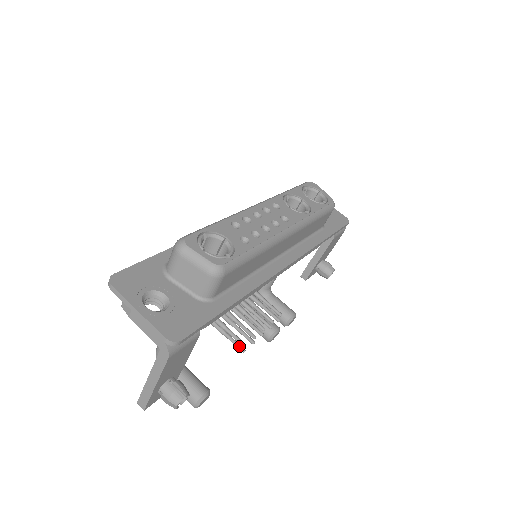
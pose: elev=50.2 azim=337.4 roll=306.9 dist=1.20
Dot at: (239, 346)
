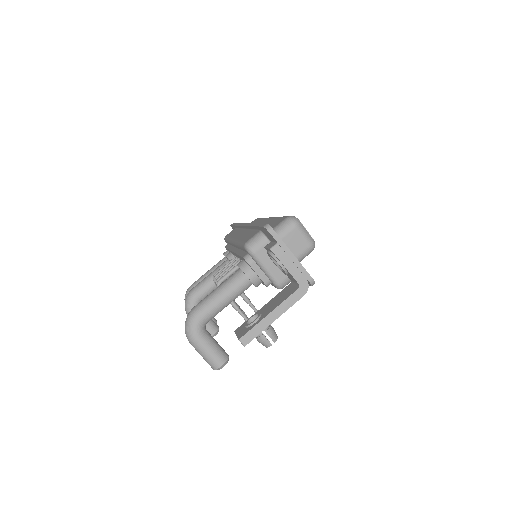
Dot at: occluded
